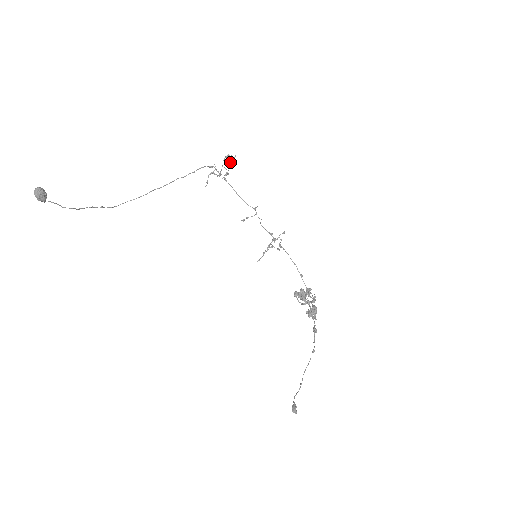
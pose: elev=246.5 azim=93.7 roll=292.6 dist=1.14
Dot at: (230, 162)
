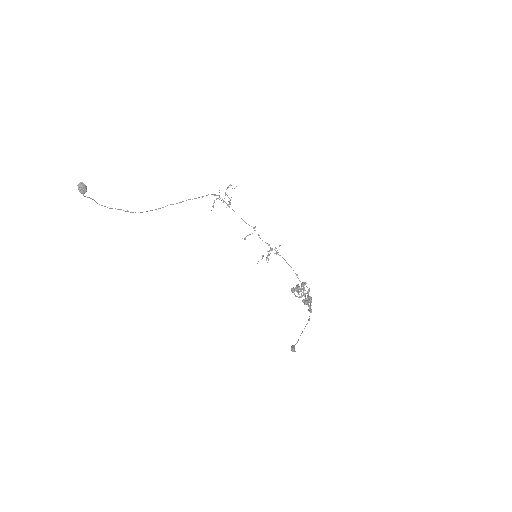
Dot at: occluded
